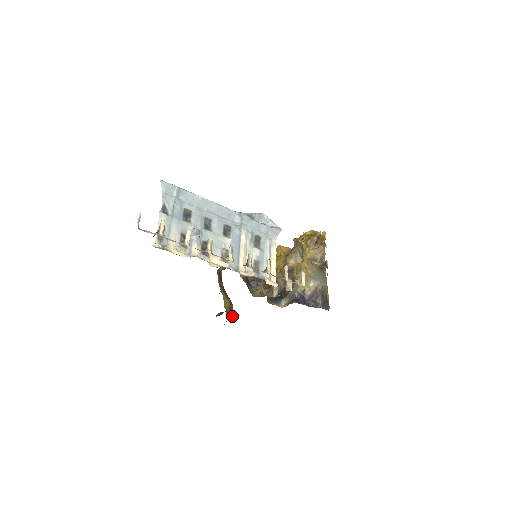
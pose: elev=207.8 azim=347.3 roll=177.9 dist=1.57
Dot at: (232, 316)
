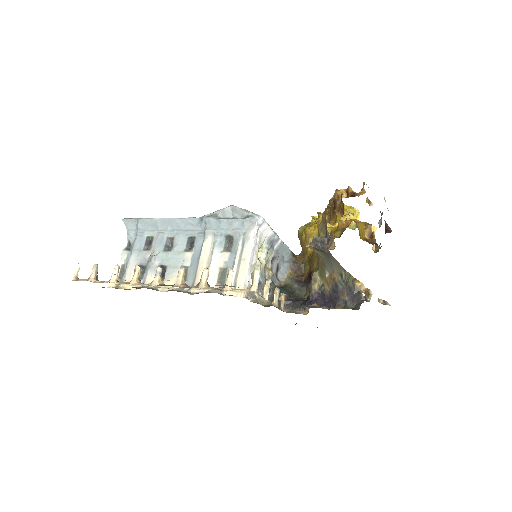
Dot at: occluded
